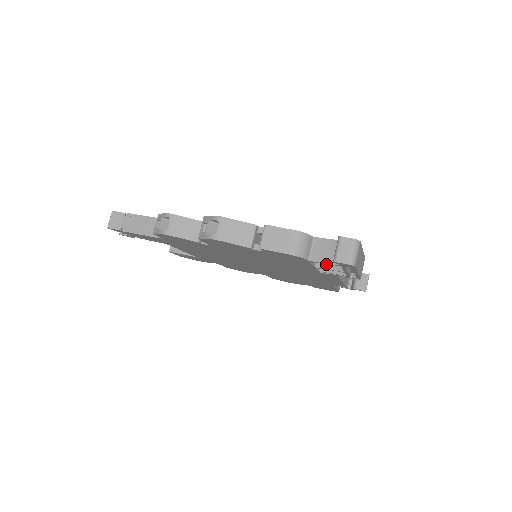
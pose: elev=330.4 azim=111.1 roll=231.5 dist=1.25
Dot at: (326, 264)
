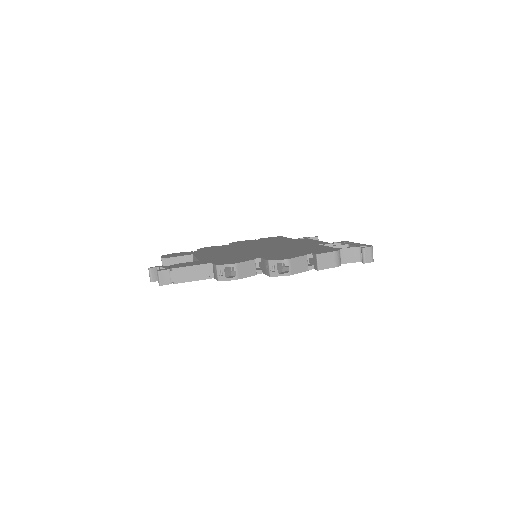
Dot at: occluded
